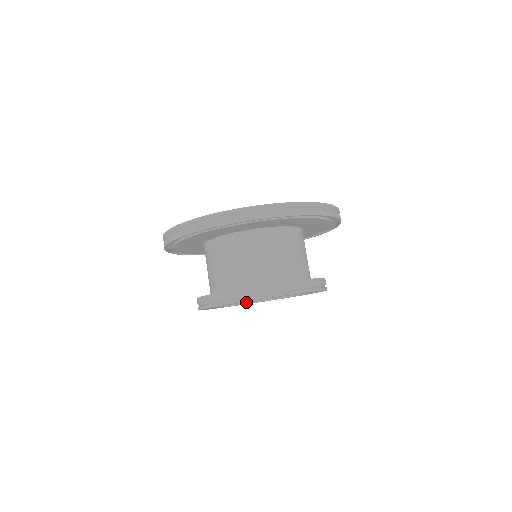
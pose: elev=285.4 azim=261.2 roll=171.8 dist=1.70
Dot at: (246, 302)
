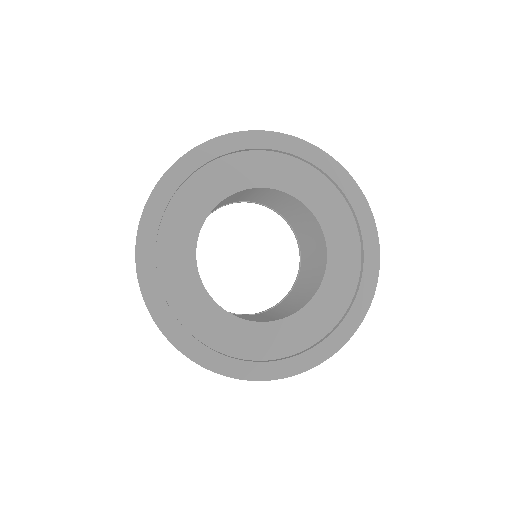
Dot at: occluded
